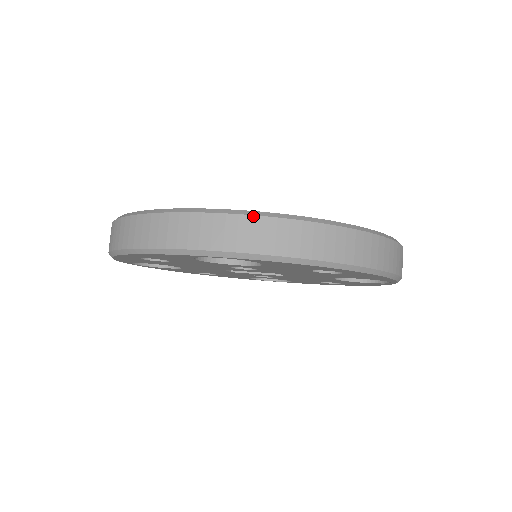
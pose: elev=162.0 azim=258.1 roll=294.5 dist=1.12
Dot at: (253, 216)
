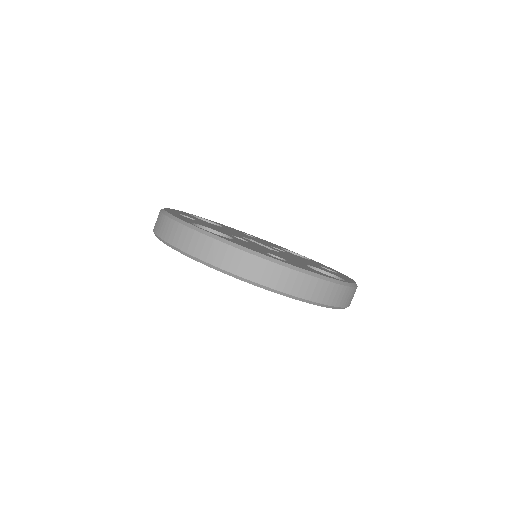
Dot at: (208, 236)
